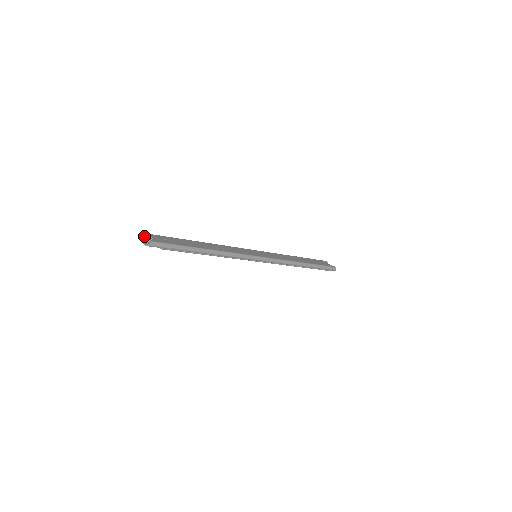
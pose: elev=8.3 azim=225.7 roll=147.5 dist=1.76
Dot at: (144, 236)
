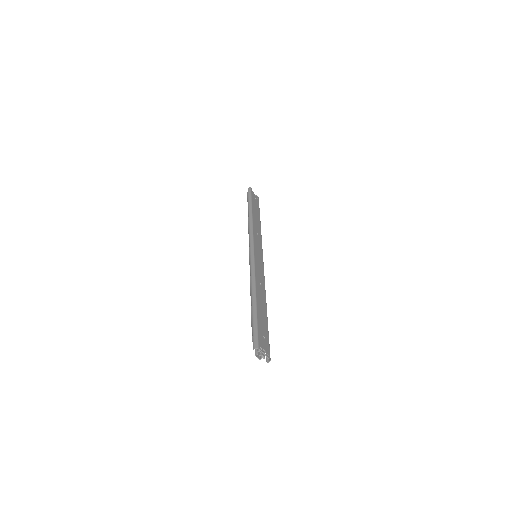
Dot at: (254, 346)
